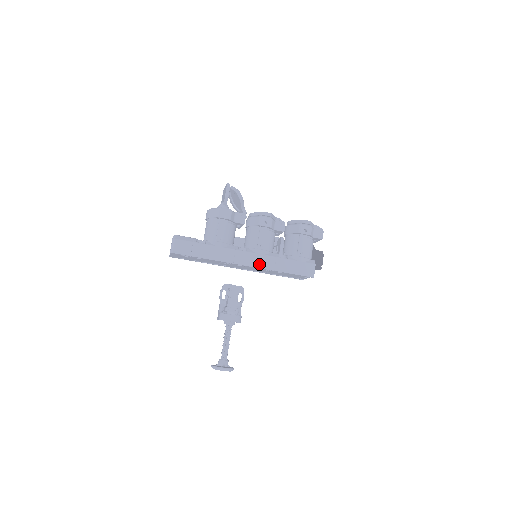
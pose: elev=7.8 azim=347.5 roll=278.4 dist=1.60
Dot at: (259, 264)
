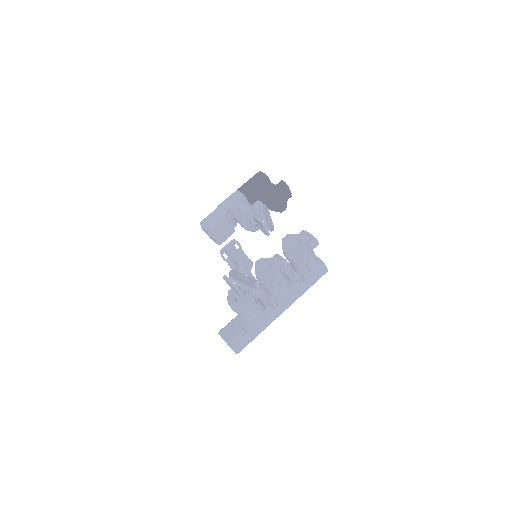
Dot at: (292, 302)
